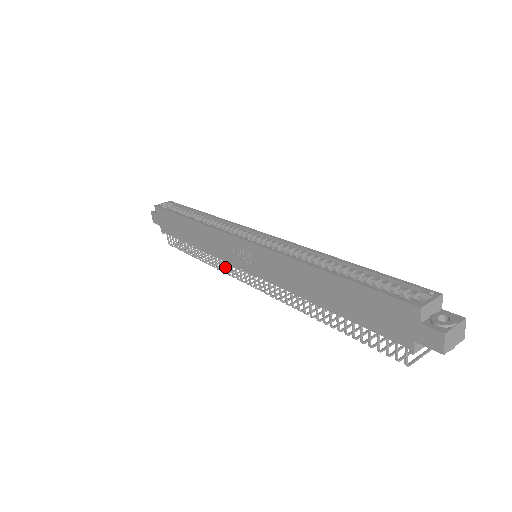
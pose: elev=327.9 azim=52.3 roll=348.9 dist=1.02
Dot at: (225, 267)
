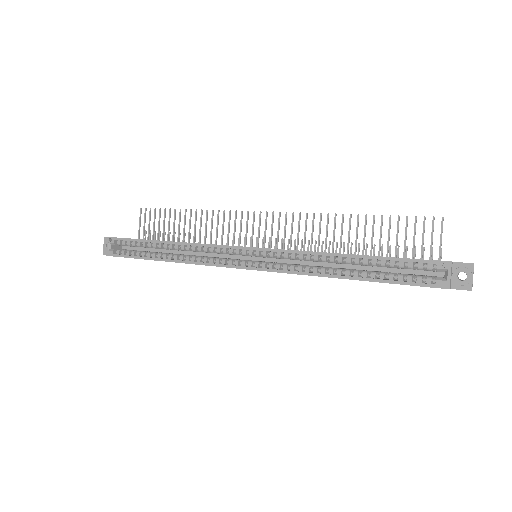
Dot at: occluded
